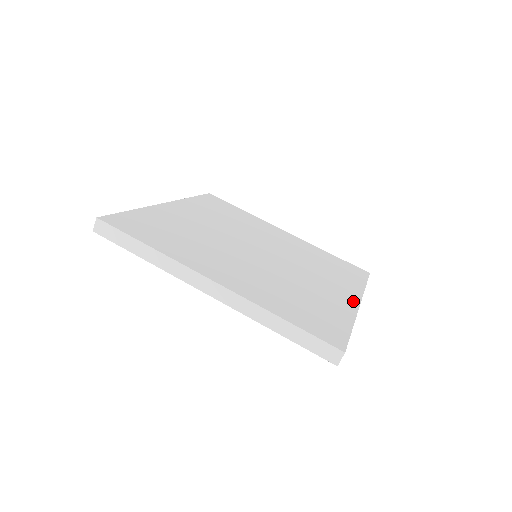
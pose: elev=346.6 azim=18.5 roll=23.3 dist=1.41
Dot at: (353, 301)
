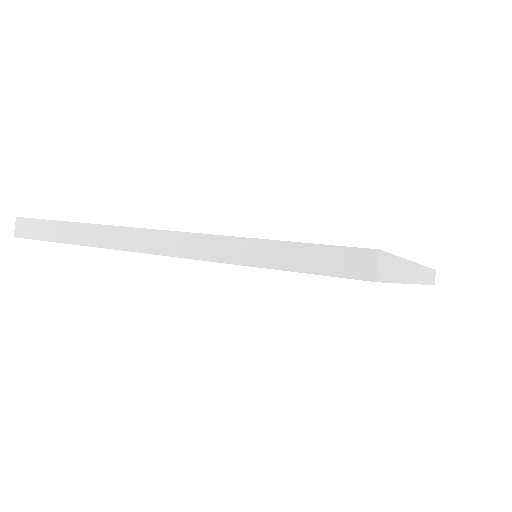
Dot at: occluded
